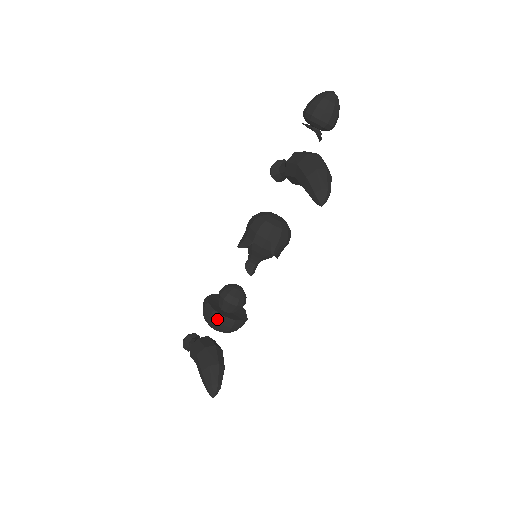
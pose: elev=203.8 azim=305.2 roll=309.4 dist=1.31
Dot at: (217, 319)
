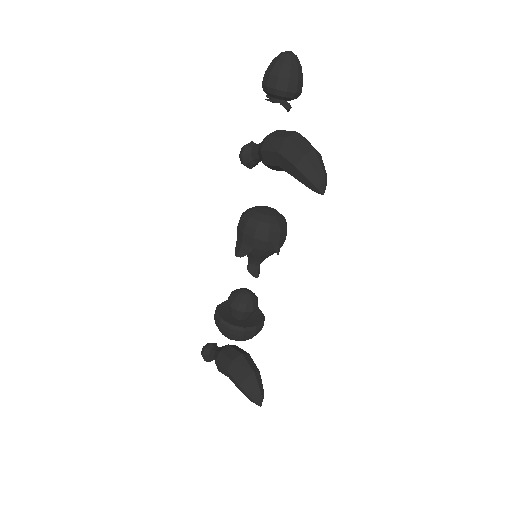
Dot at: (238, 333)
